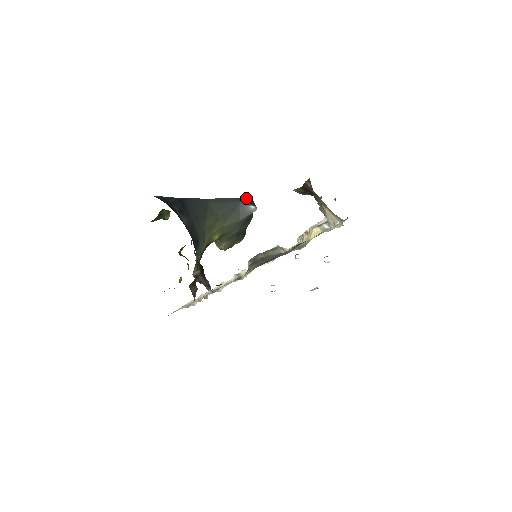
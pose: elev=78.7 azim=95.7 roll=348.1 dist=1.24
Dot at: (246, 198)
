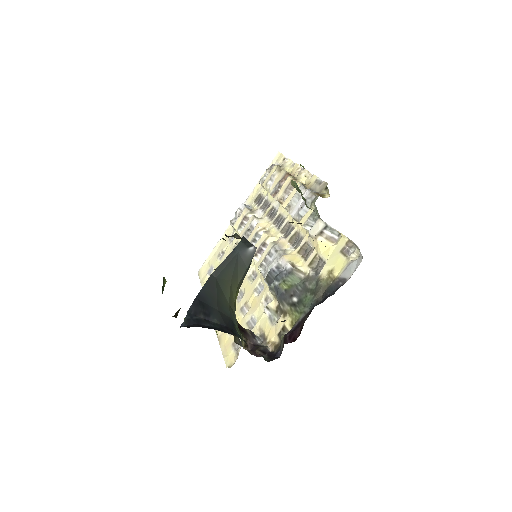
Dot at: (240, 242)
